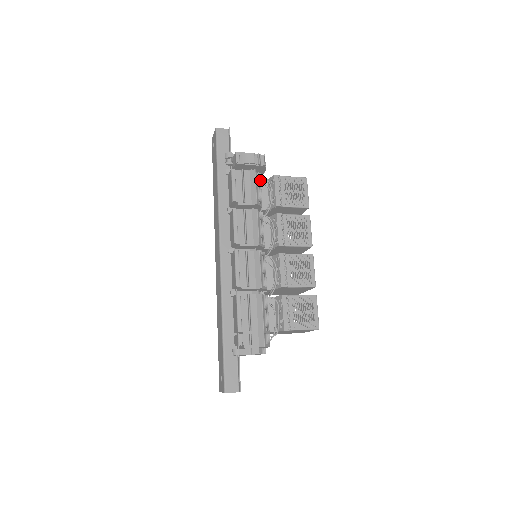
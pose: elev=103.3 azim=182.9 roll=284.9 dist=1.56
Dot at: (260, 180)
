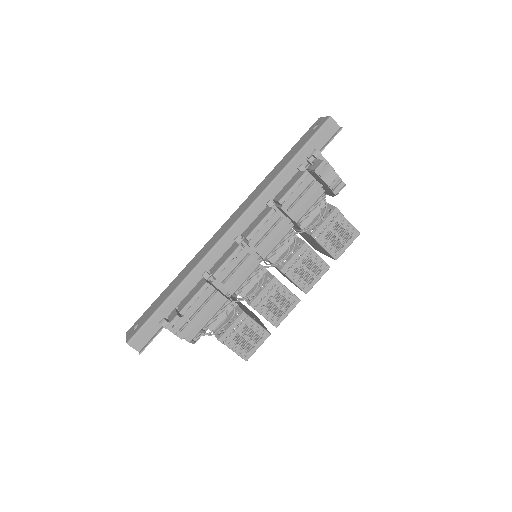
Dot at: (320, 202)
